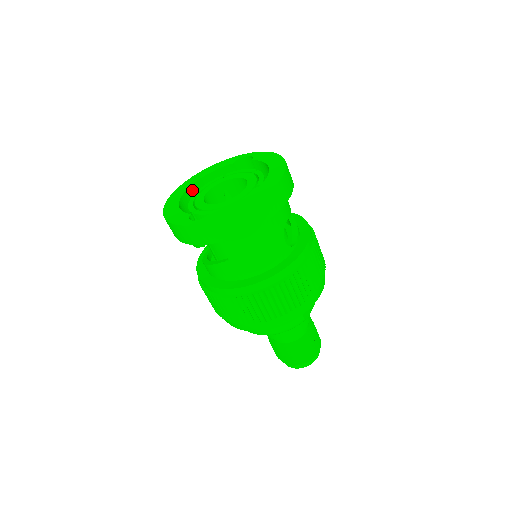
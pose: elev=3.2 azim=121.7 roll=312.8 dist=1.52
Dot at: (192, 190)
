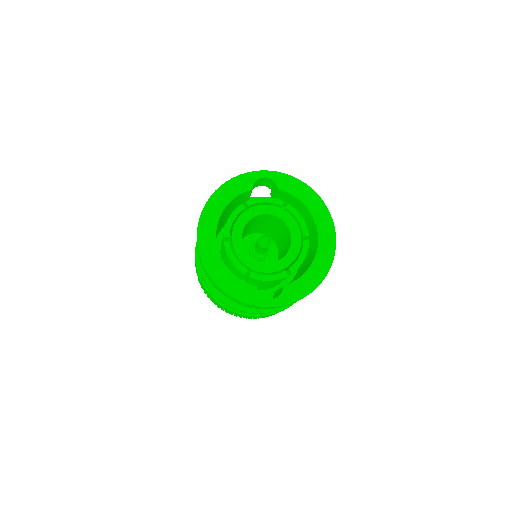
Dot at: (216, 229)
